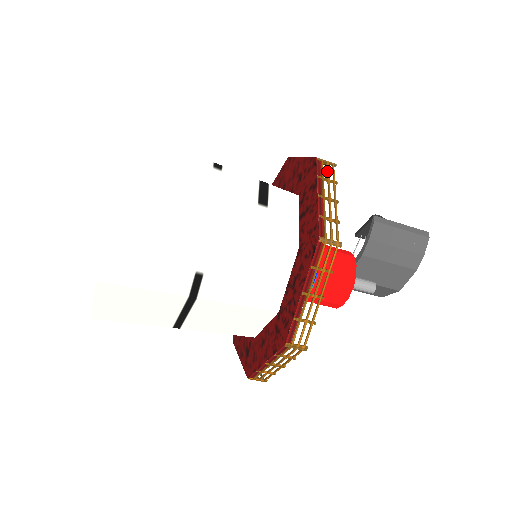
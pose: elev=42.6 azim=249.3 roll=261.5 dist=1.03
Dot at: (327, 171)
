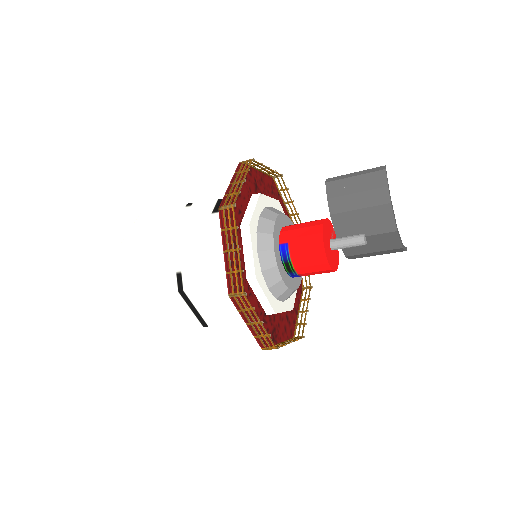
Dot at: (244, 166)
